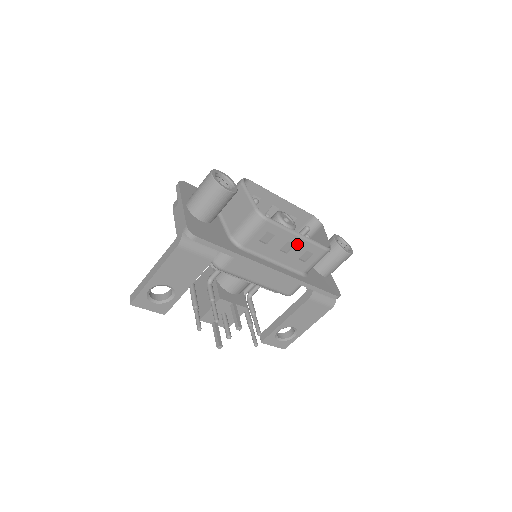
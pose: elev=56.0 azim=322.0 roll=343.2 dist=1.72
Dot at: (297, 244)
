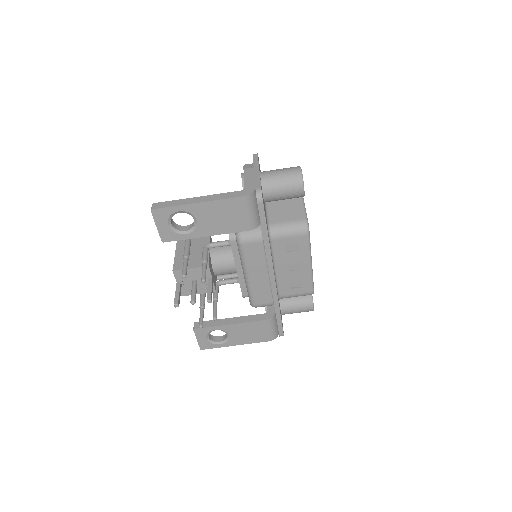
Dot at: (303, 270)
